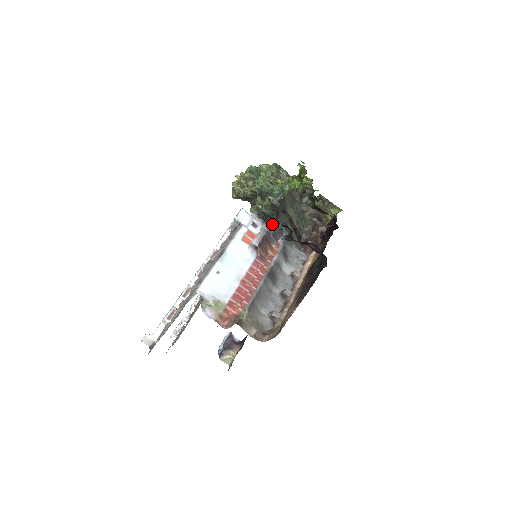
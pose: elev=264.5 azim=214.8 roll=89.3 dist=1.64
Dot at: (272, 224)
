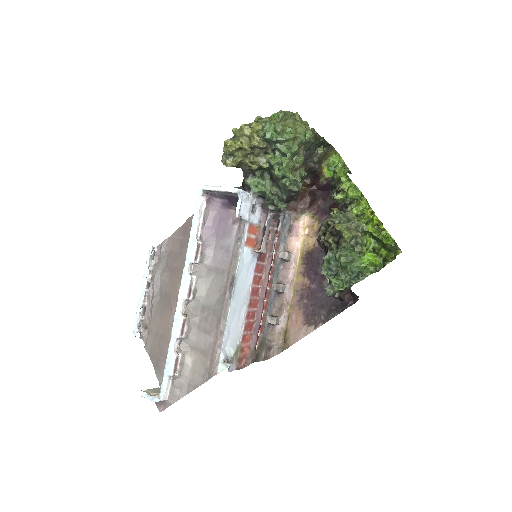
Dot at: (278, 212)
